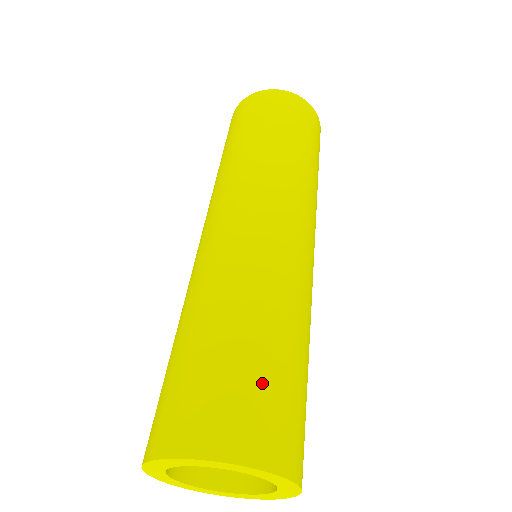
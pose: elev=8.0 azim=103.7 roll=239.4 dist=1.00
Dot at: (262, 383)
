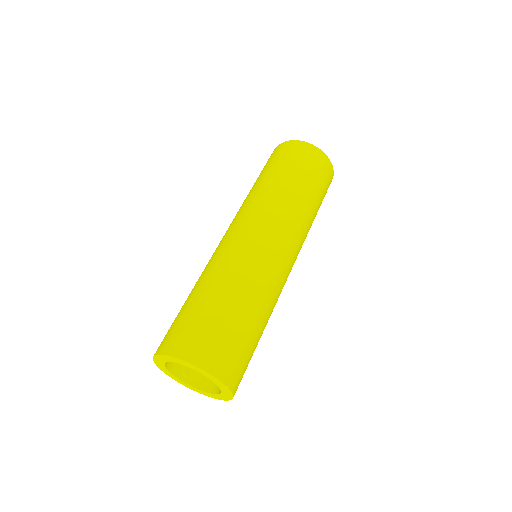
Dot at: (221, 329)
